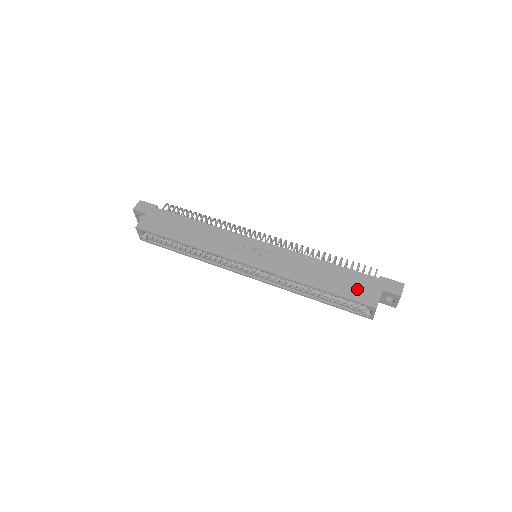
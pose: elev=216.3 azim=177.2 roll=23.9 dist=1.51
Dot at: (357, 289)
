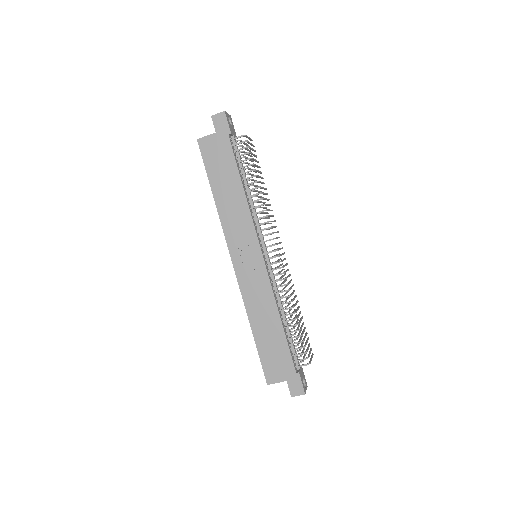
Dot at: (273, 362)
